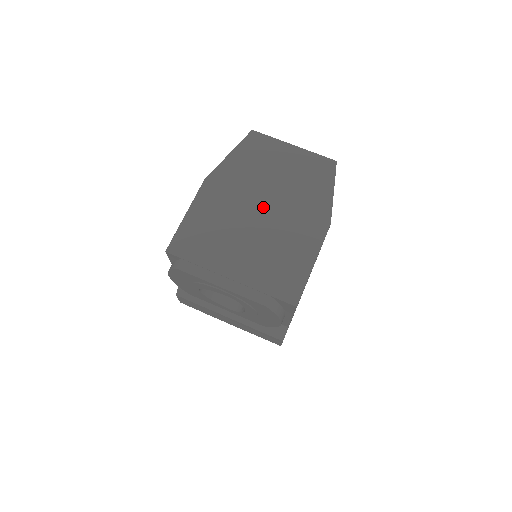
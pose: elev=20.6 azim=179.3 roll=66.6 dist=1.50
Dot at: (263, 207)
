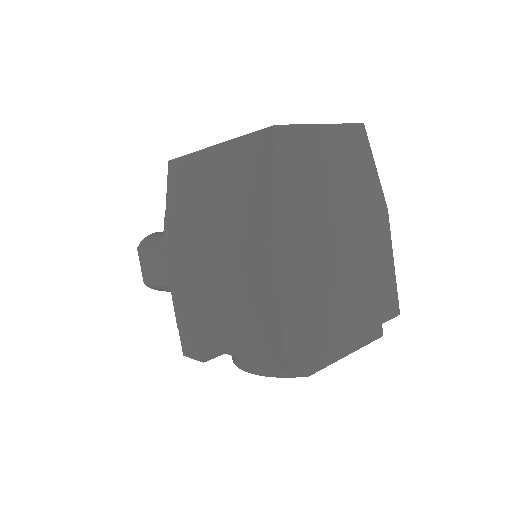
Dot at: (337, 235)
